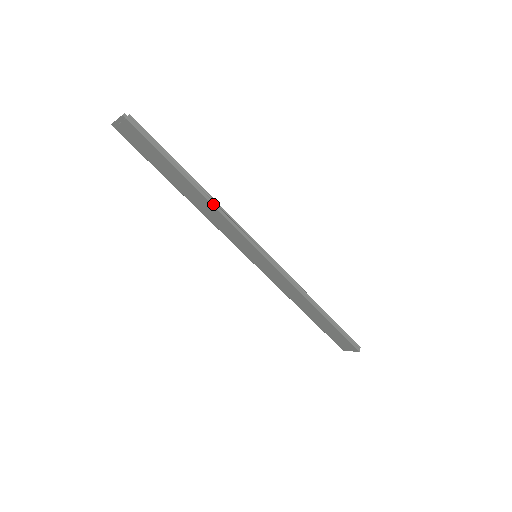
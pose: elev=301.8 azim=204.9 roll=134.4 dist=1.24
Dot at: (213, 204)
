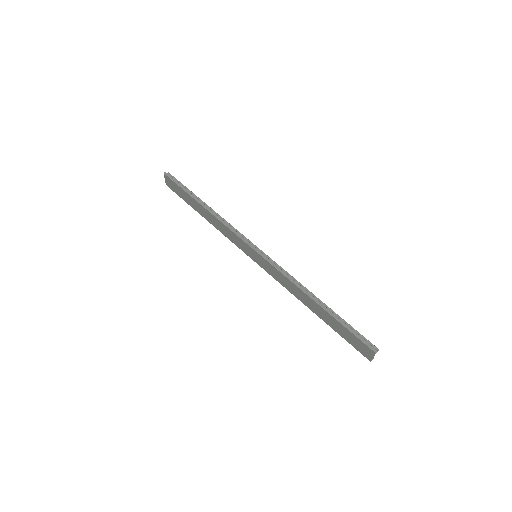
Dot at: (216, 216)
